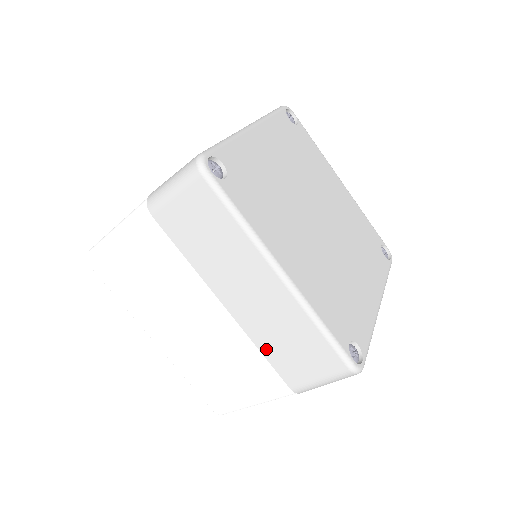
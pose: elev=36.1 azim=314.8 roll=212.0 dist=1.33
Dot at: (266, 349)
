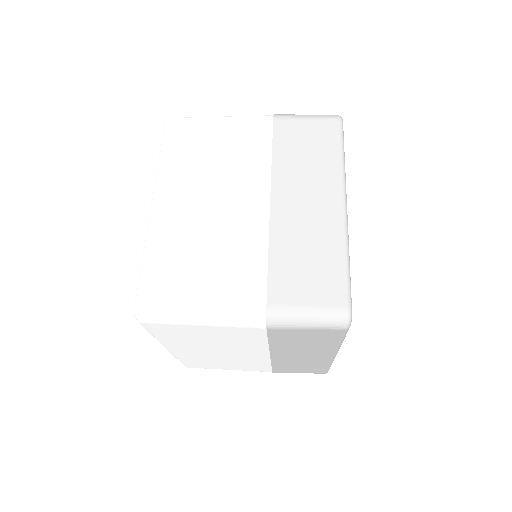
Dot at: (278, 365)
